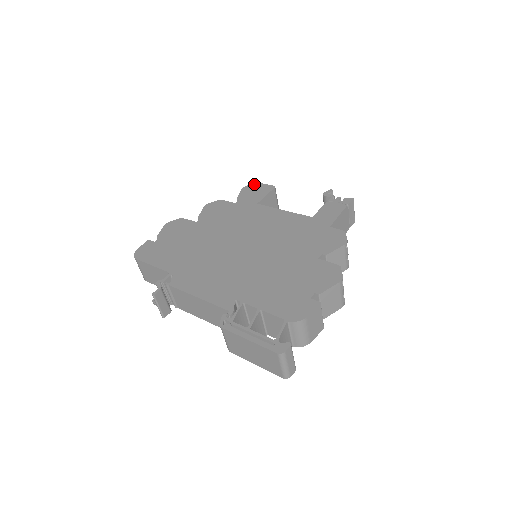
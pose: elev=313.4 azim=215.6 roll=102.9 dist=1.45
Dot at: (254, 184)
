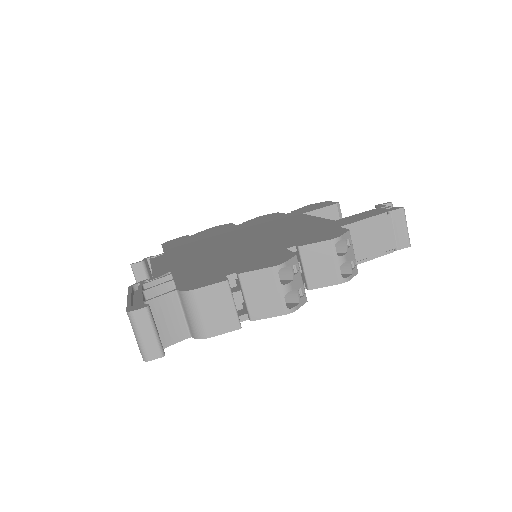
Dot at: (322, 202)
